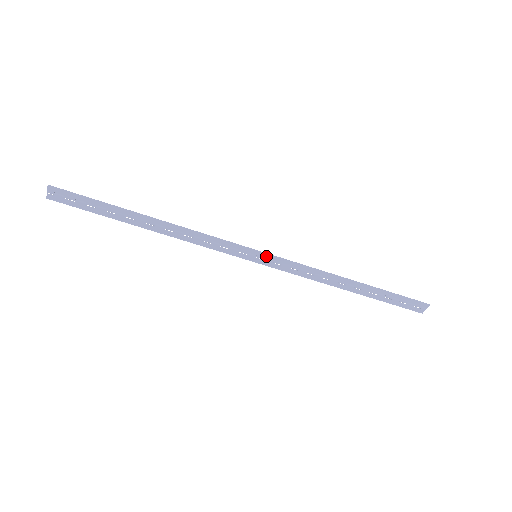
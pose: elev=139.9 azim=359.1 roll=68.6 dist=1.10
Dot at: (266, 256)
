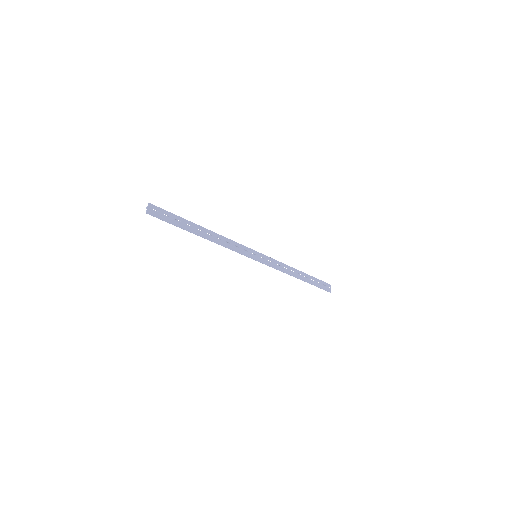
Dot at: (261, 255)
